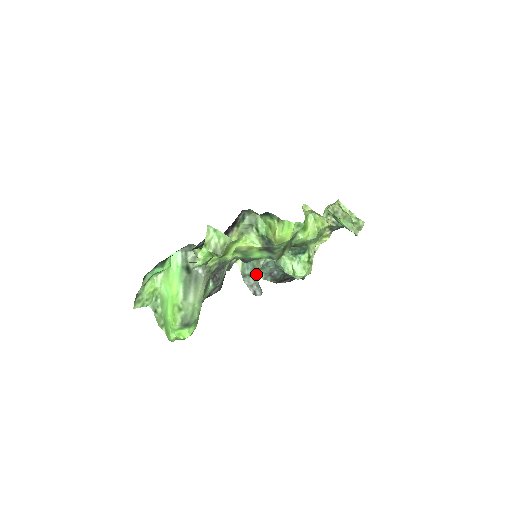
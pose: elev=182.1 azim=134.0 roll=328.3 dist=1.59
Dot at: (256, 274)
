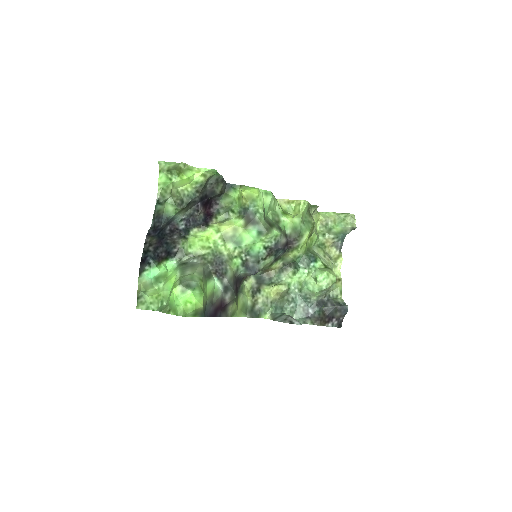
Dot at: occluded
